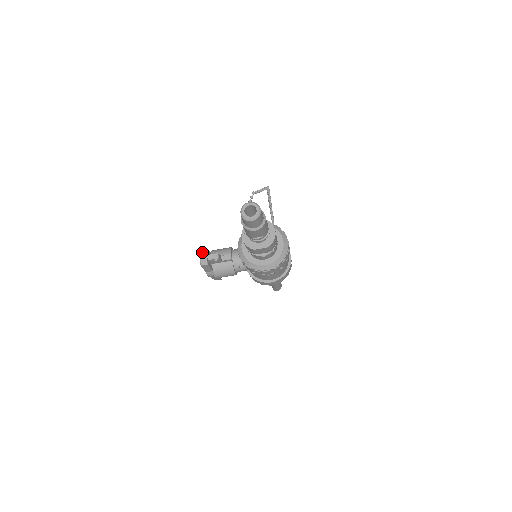
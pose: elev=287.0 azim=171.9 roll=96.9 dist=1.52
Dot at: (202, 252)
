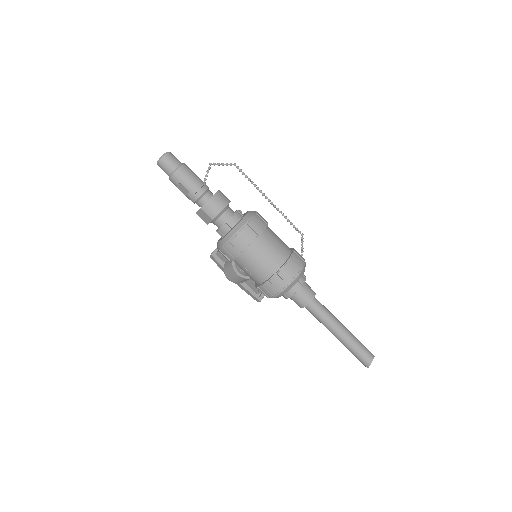
Dot at: occluded
